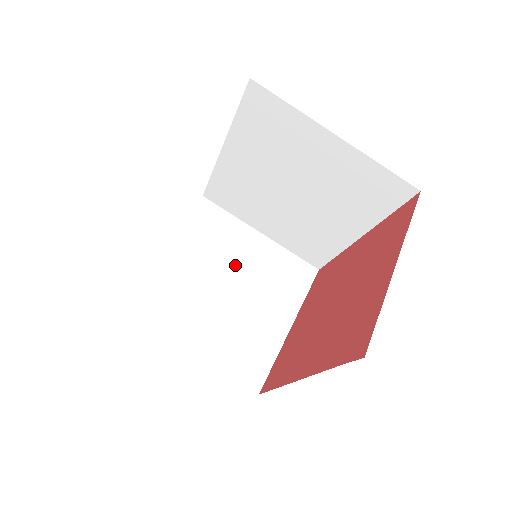
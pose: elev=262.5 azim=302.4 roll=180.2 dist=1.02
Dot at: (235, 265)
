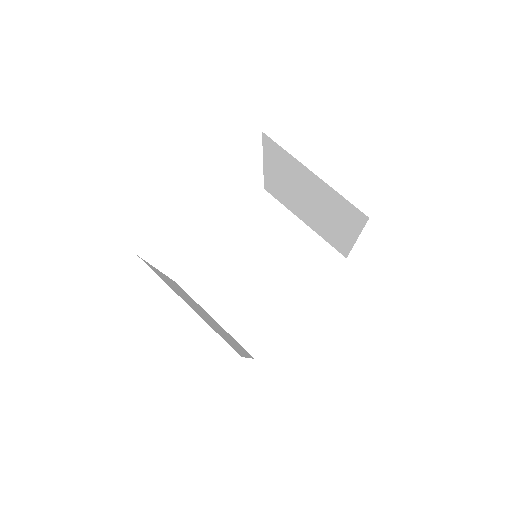
Dot at: occluded
